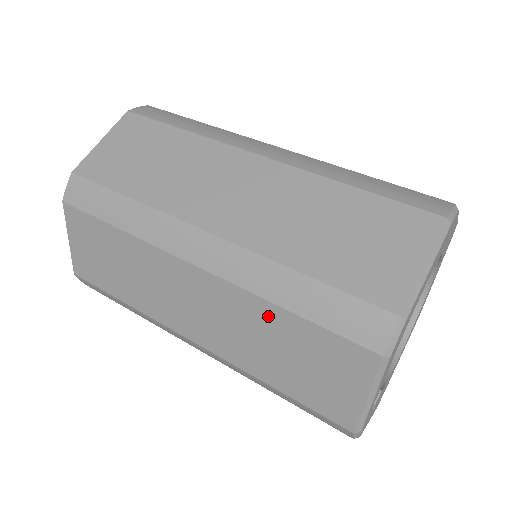
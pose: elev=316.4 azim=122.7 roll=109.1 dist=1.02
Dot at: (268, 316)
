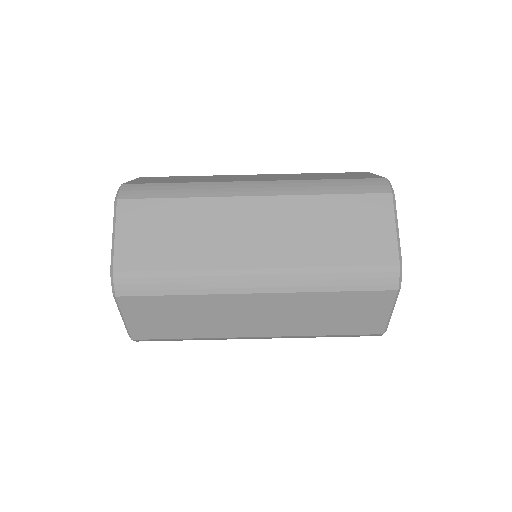
Dot at: occluded
